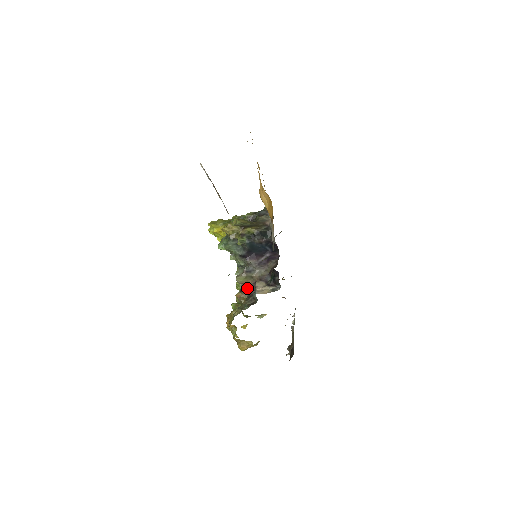
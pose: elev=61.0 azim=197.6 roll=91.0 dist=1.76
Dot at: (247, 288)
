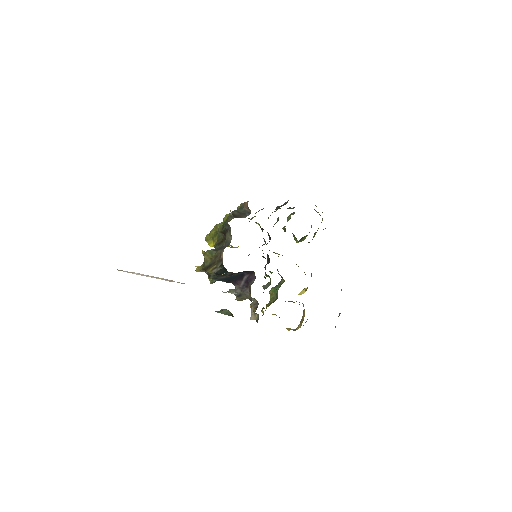
Dot at: (253, 300)
